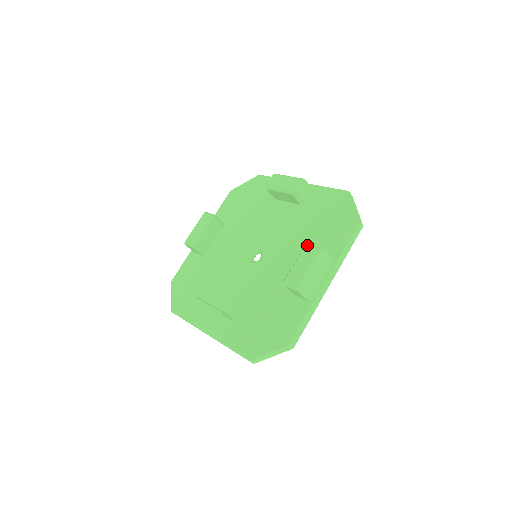
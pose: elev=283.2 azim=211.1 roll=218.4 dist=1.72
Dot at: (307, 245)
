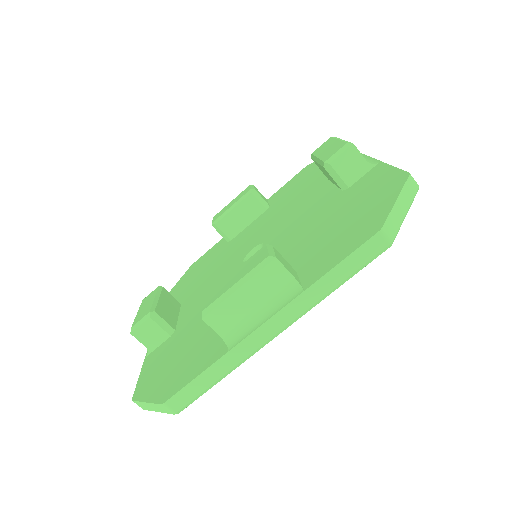
Dot at: (265, 246)
